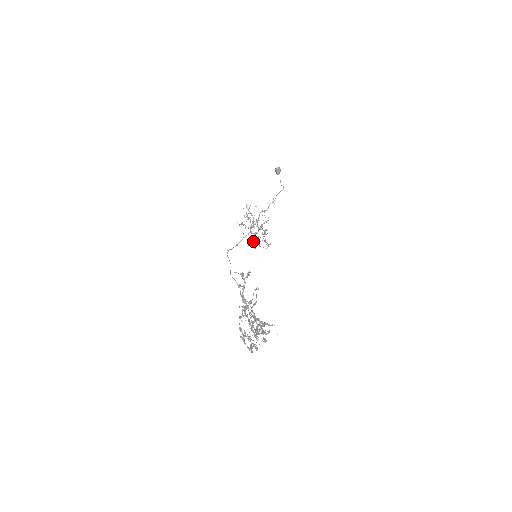
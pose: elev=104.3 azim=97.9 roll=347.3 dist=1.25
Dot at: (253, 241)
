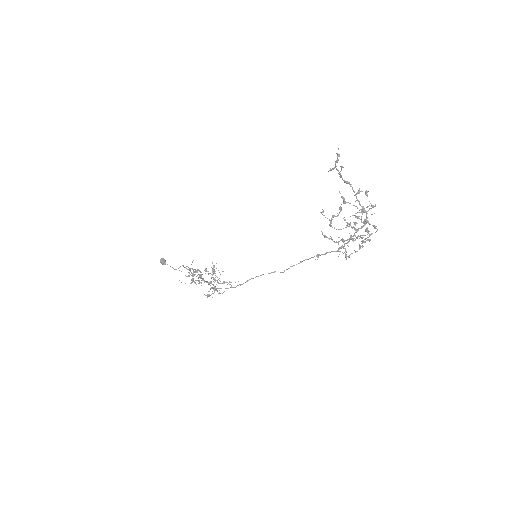
Dot at: occluded
